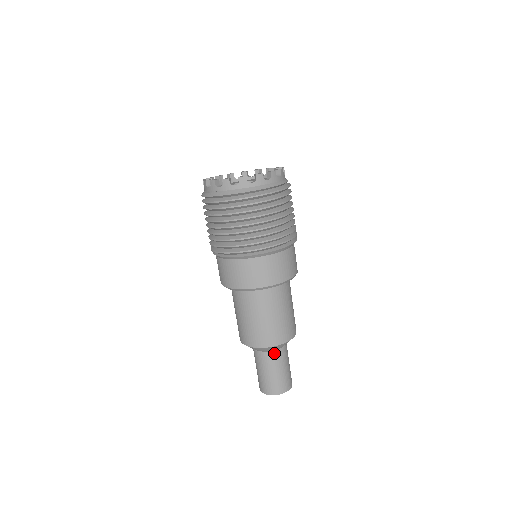
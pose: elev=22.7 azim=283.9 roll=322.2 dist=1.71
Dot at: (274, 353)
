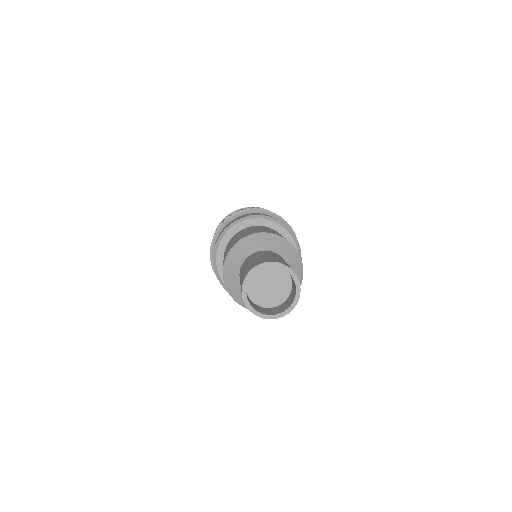
Dot at: occluded
